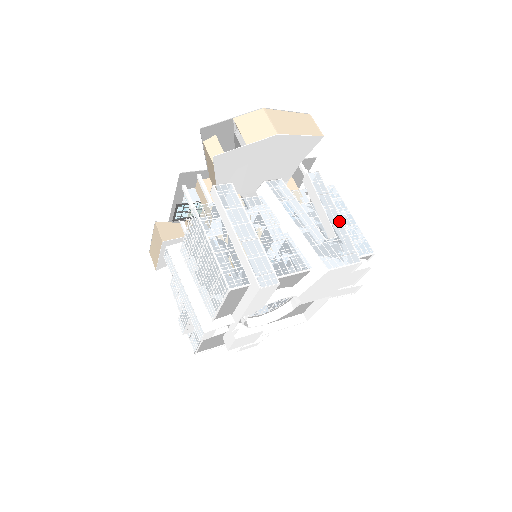
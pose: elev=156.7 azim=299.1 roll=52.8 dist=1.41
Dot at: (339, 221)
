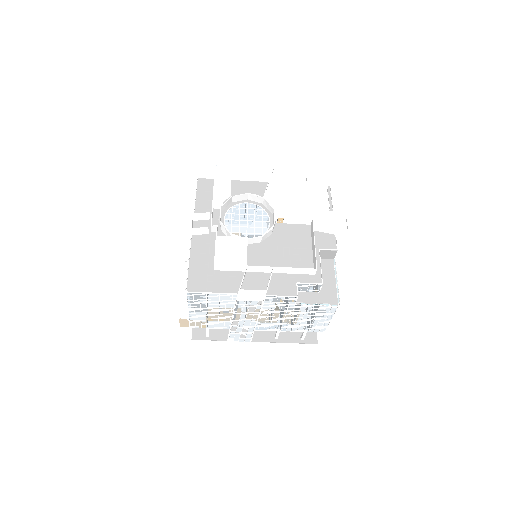
Dot at: occluded
